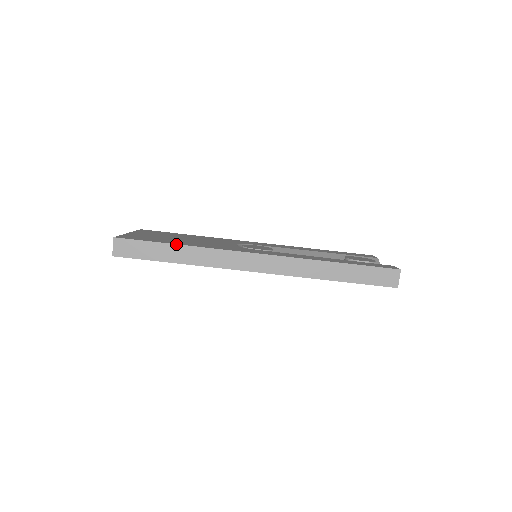
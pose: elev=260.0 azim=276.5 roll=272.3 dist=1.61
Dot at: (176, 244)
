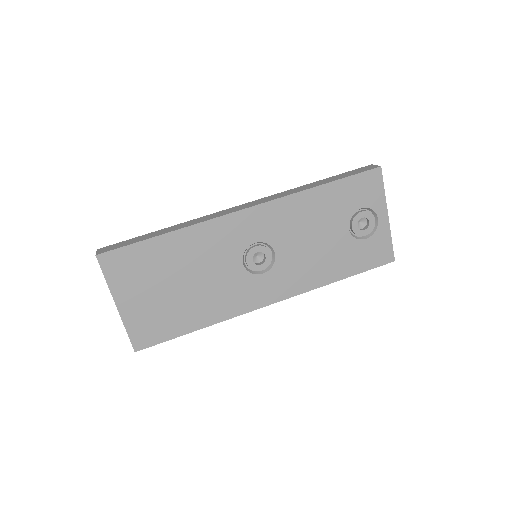
Dot at: (161, 230)
